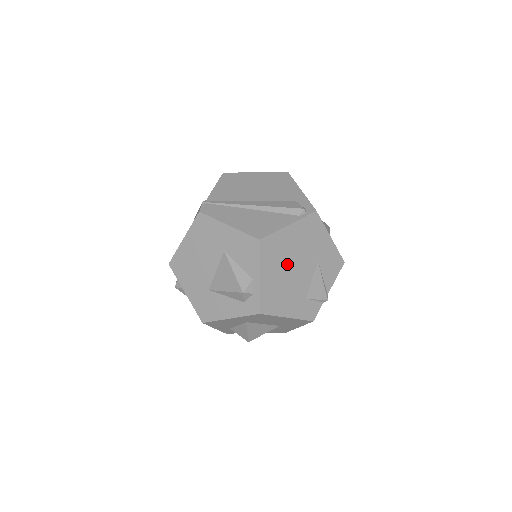
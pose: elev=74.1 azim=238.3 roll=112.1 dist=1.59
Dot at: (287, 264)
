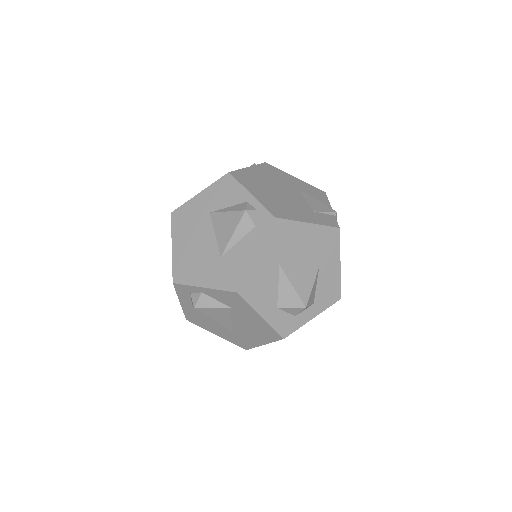
Dot at: (270, 189)
